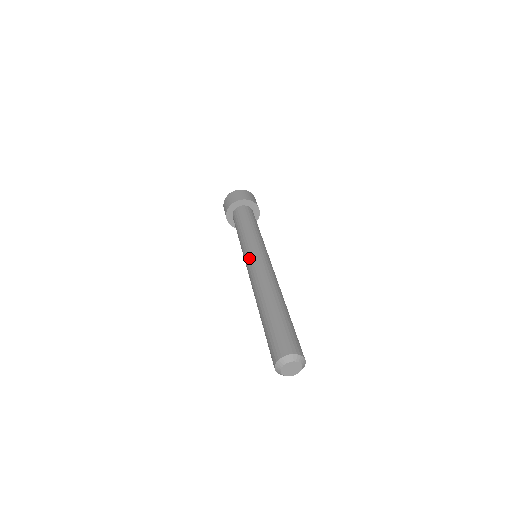
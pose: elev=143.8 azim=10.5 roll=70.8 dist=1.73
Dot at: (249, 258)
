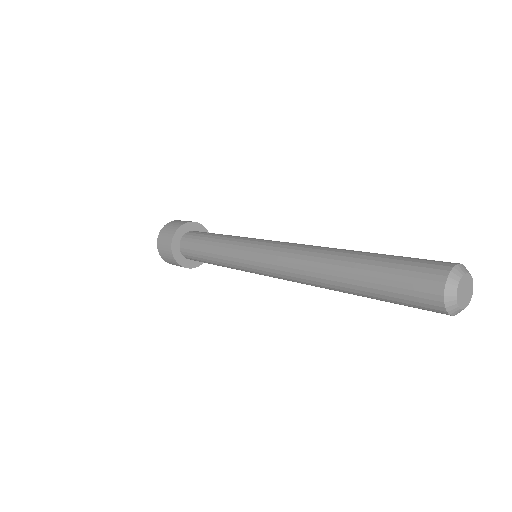
Dot at: (267, 240)
